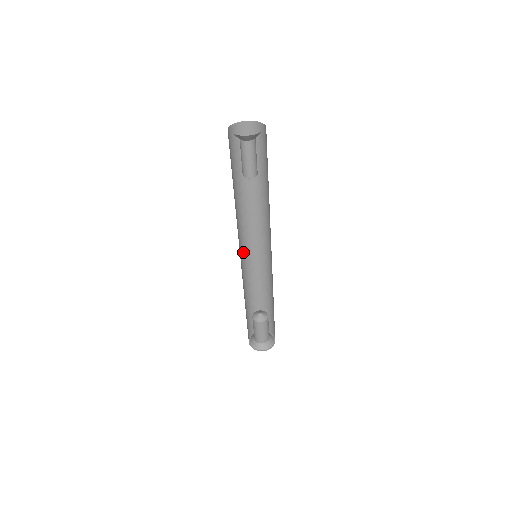
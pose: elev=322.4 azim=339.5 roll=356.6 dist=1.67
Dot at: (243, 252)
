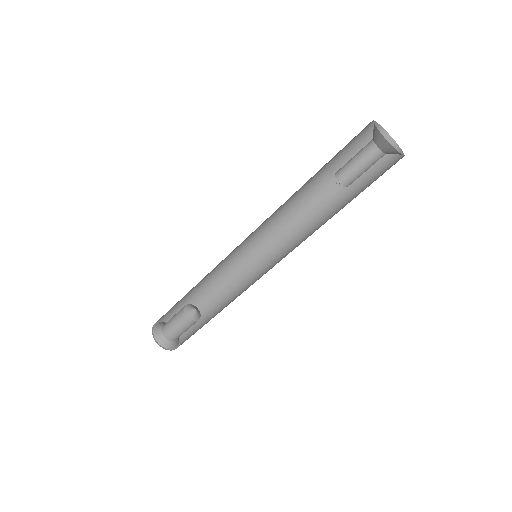
Dot at: (243, 241)
